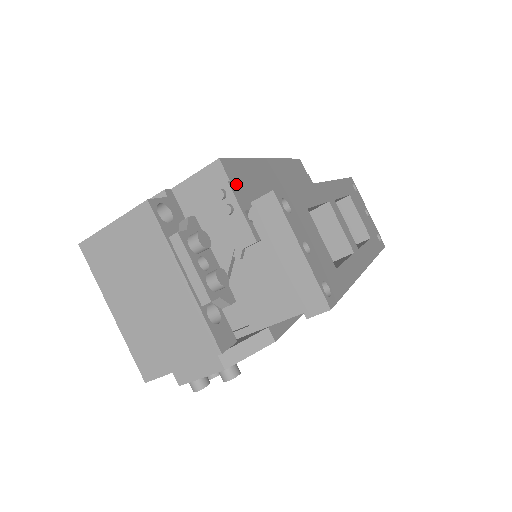
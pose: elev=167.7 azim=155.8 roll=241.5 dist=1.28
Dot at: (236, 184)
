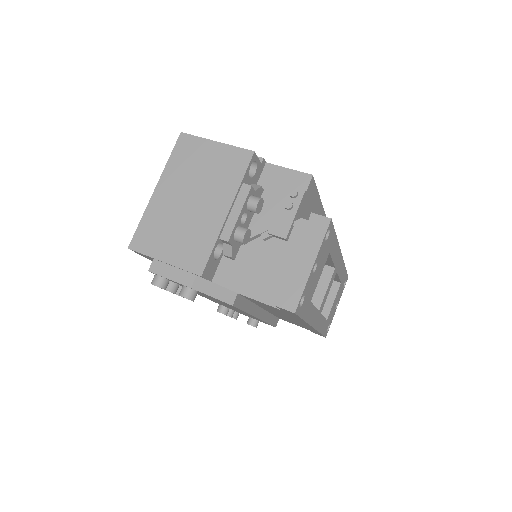
Dot at: (306, 198)
